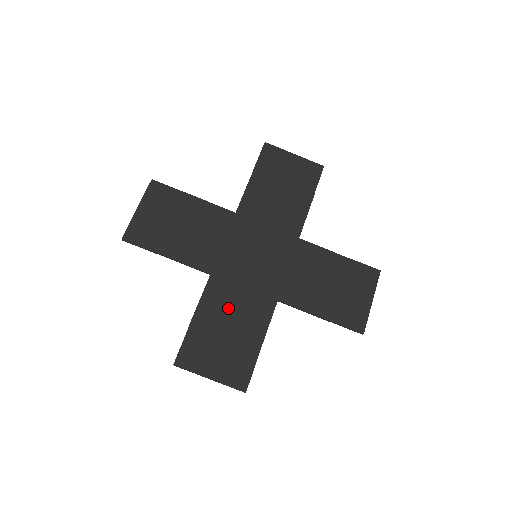
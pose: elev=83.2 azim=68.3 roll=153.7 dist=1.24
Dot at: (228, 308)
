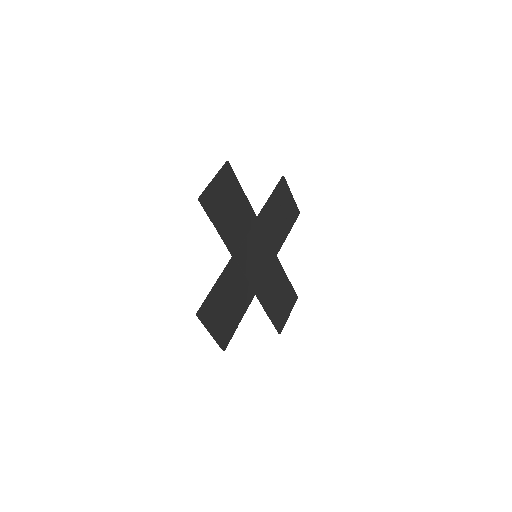
Dot at: (234, 286)
